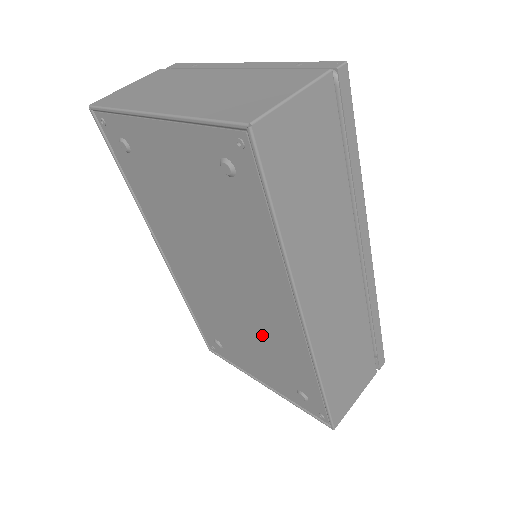
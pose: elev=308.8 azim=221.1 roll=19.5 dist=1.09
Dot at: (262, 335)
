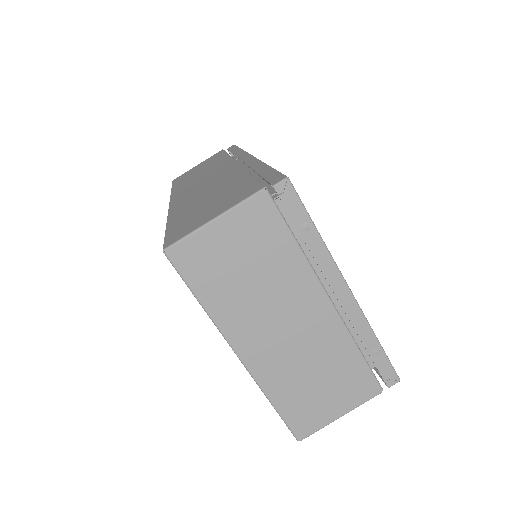
Dot at: occluded
